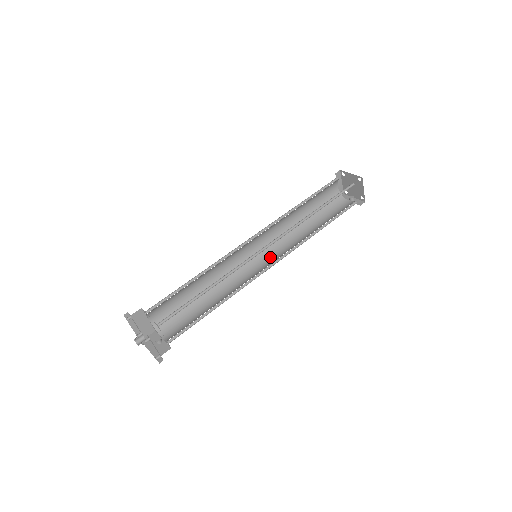
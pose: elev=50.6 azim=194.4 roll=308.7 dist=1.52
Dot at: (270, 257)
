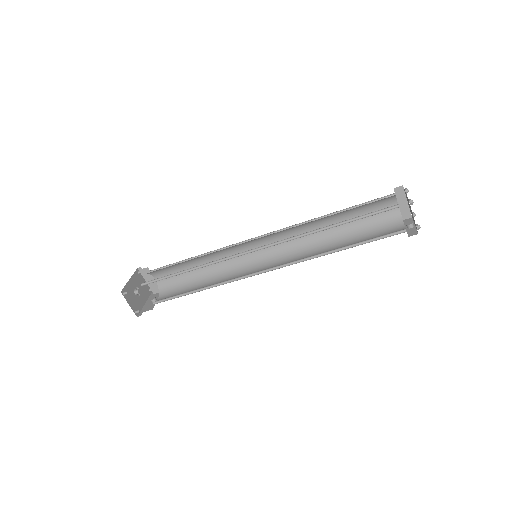
Dot at: (278, 263)
